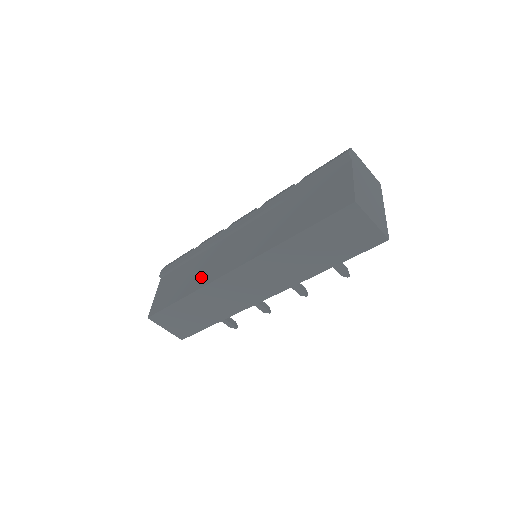
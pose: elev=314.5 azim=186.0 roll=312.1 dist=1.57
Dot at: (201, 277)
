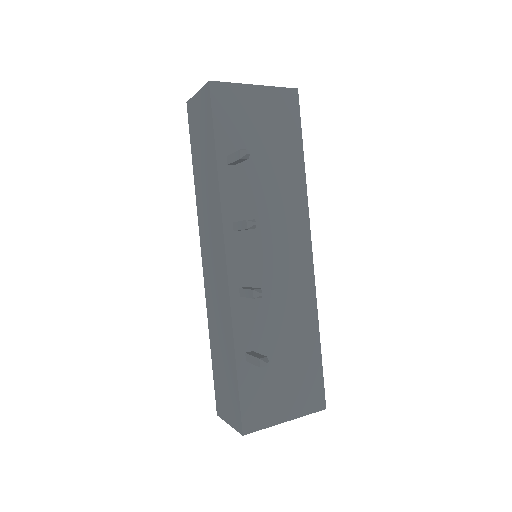
Dot at: occluded
